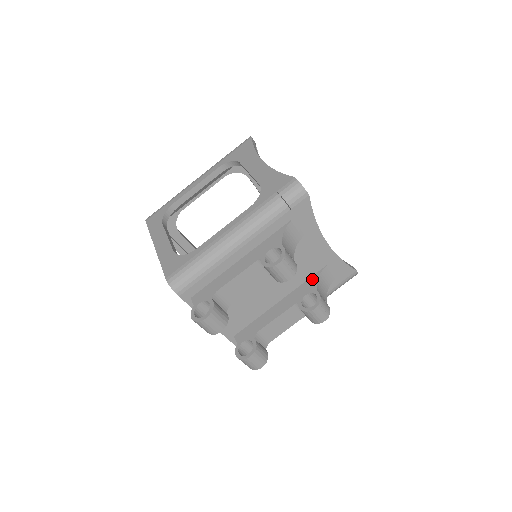
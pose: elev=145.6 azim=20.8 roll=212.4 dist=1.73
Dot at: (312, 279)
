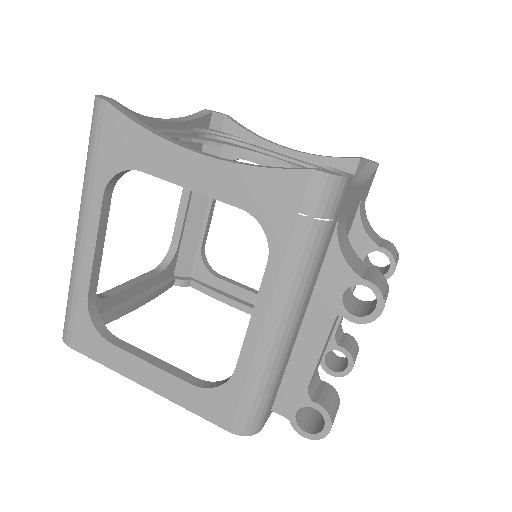
Dot at: (355, 232)
